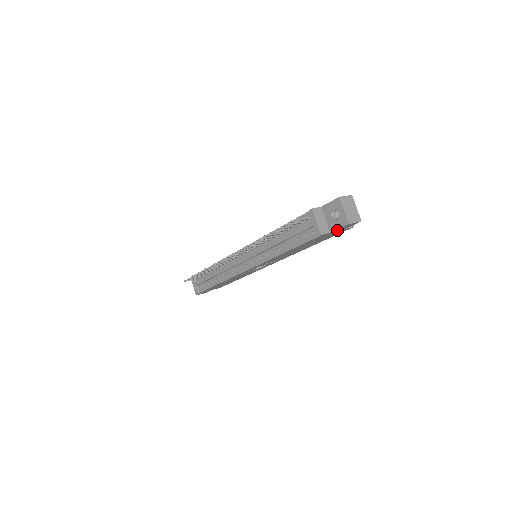
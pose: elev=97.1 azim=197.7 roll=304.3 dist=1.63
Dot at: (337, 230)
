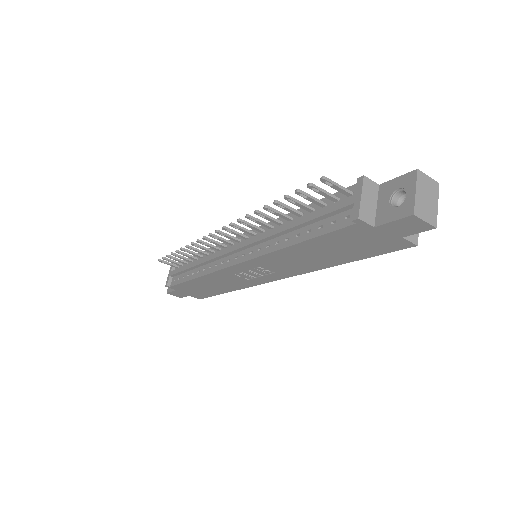
Dot at: (388, 229)
